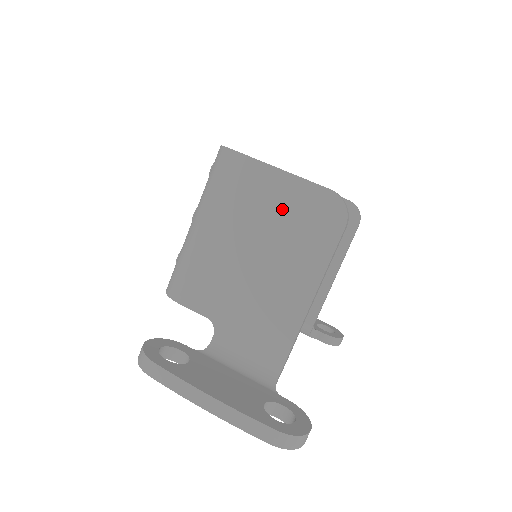
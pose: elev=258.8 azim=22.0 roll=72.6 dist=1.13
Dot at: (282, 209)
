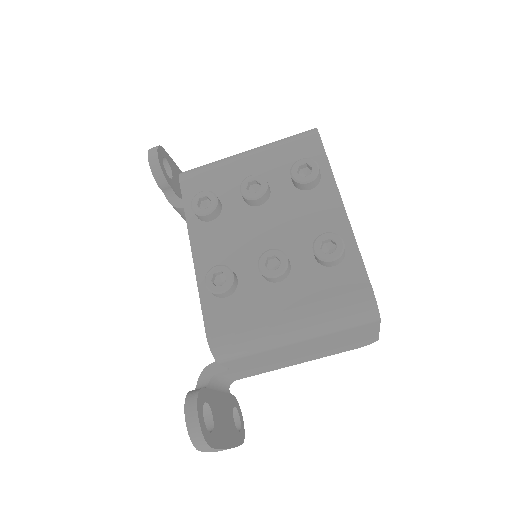
Dot at: (349, 342)
